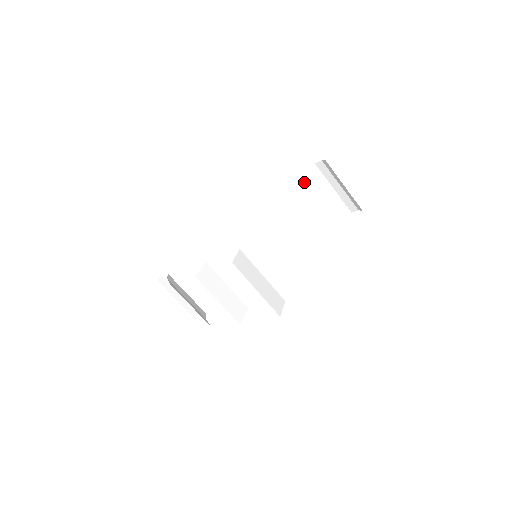
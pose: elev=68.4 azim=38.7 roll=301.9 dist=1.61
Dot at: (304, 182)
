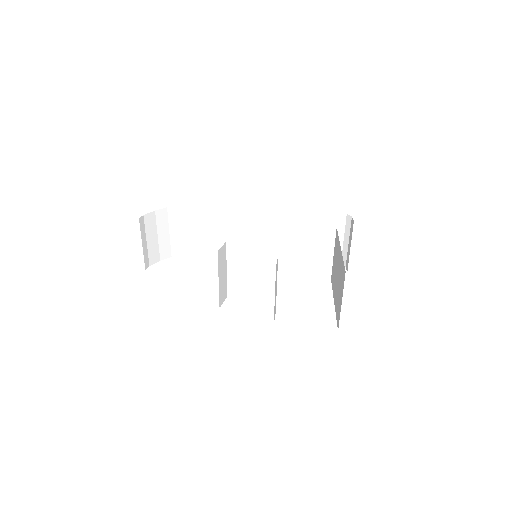
Dot at: (319, 219)
